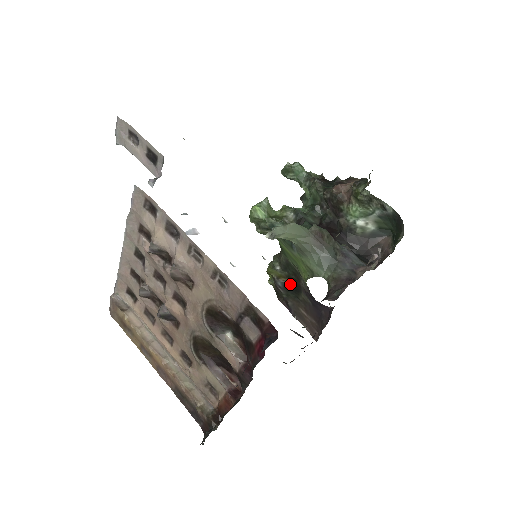
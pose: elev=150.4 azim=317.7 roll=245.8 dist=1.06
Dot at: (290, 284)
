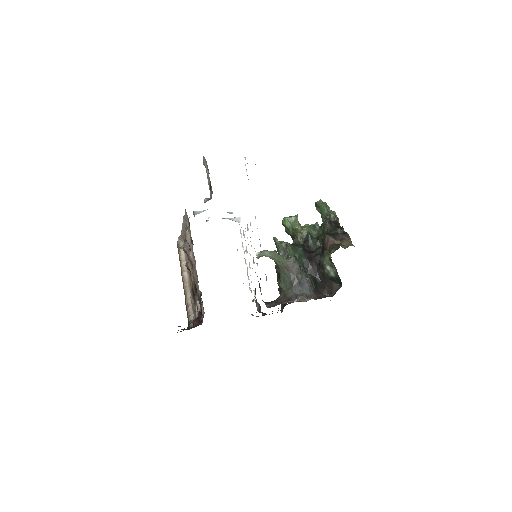
Dot at: occluded
